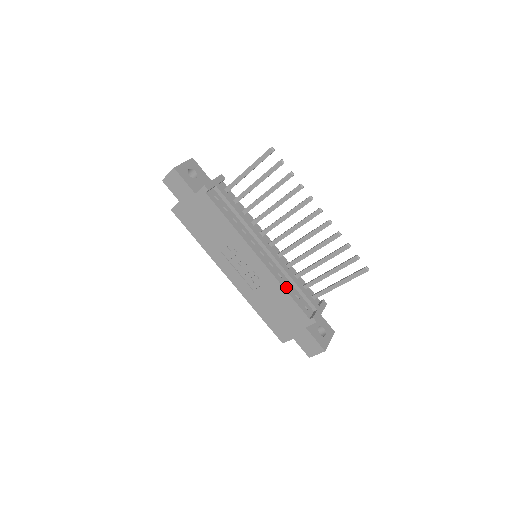
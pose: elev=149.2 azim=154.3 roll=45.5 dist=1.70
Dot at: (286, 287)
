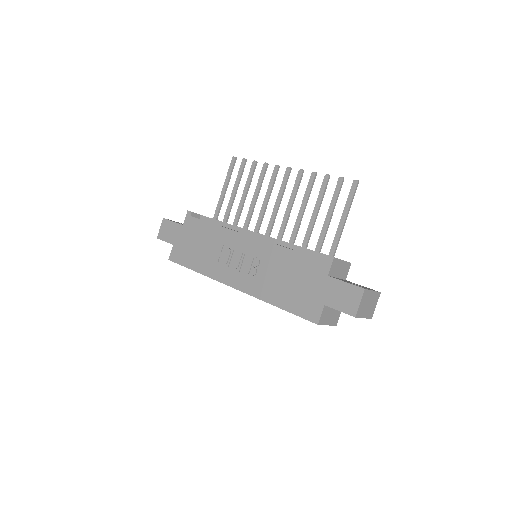
Dot at: (288, 248)
